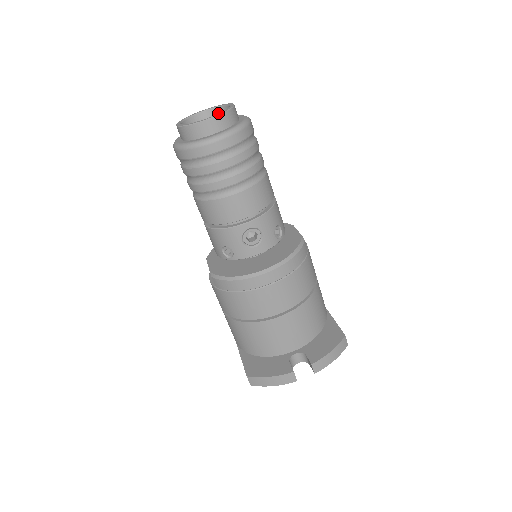
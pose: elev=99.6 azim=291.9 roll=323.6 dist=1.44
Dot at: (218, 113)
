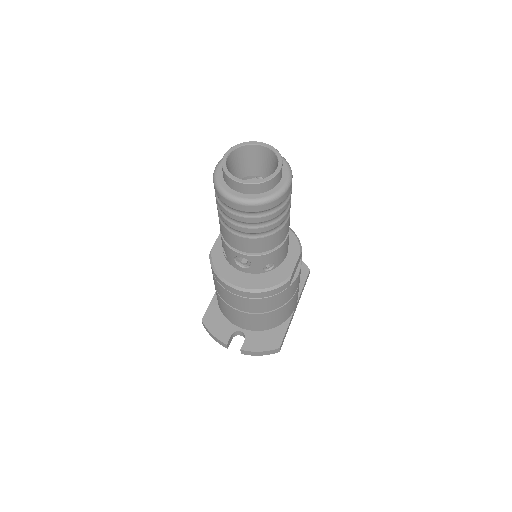
Dot at: (273, 156)
